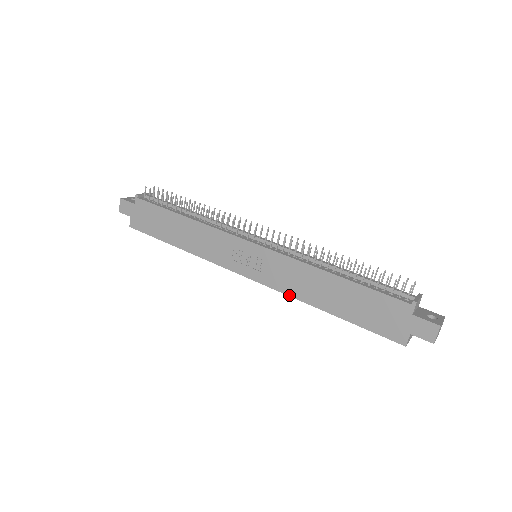
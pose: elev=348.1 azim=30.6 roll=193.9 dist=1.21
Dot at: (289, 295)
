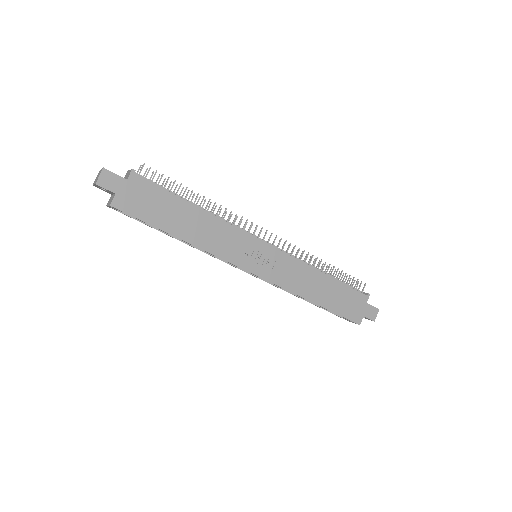
Dot at: (290, 291)
